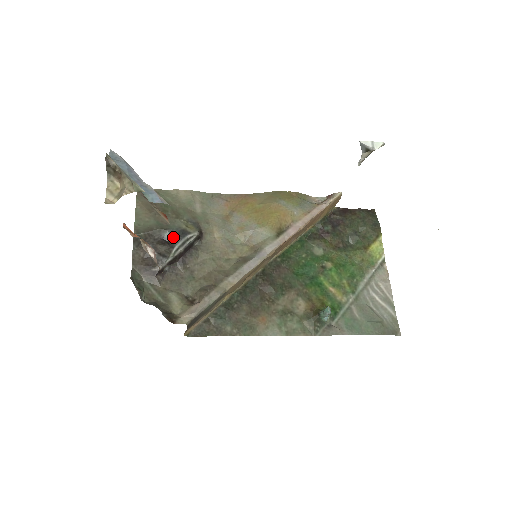
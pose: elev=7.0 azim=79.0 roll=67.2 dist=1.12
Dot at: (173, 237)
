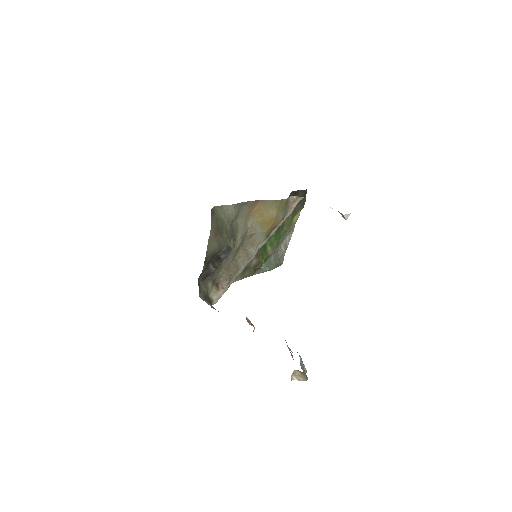
Dot at: (224, 254)
